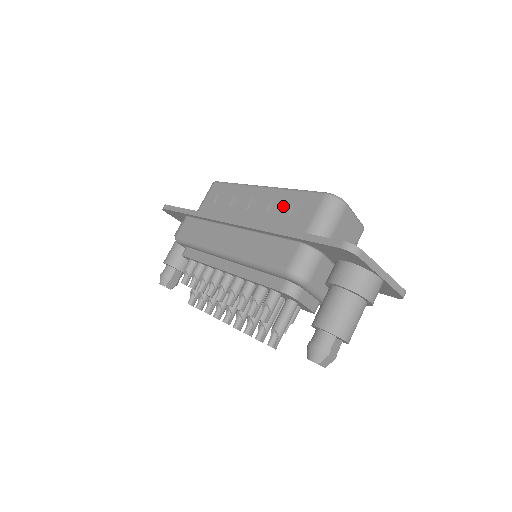
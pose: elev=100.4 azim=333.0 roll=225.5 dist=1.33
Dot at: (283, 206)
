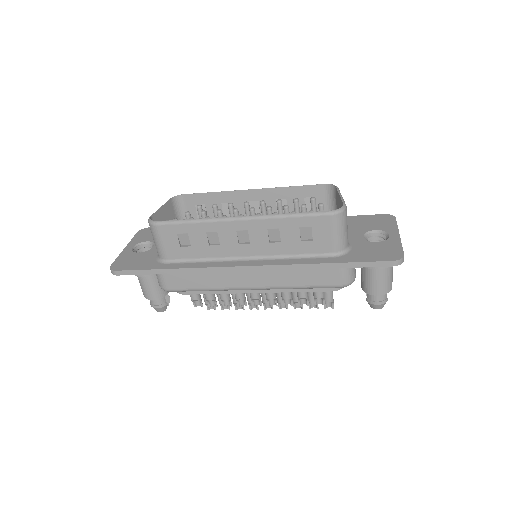
Dot at: (288, 234)
